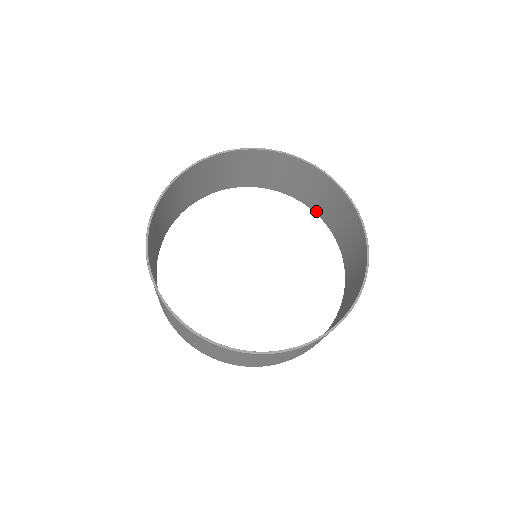
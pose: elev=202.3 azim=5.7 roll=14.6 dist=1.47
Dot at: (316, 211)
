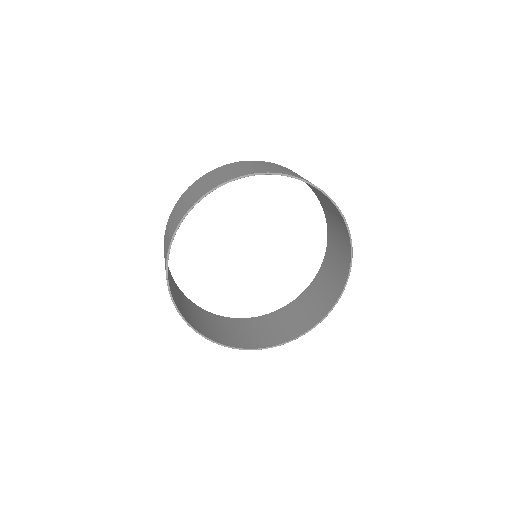
Dot at: (320, 200)
